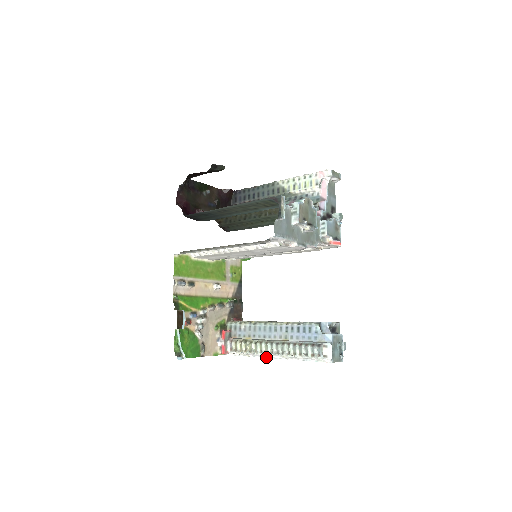
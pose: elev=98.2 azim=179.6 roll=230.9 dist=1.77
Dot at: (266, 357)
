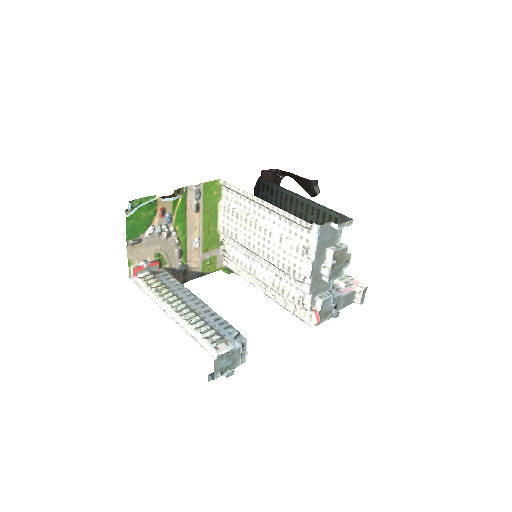
Dot at: (162, 307)
